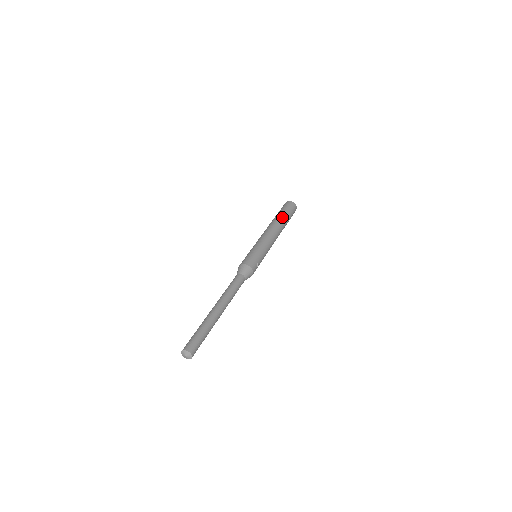
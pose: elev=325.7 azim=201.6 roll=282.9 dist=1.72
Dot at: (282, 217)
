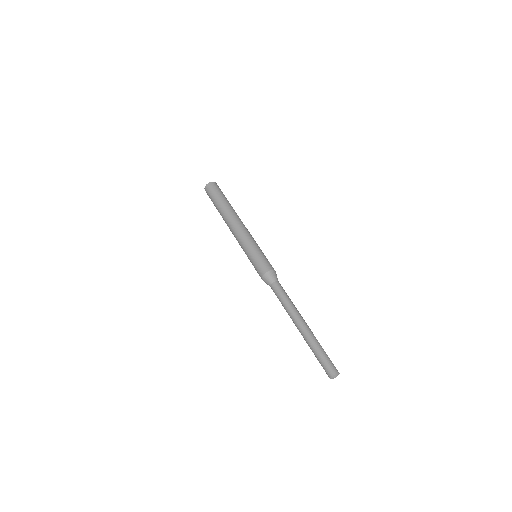
Dot at: (225, 204)
